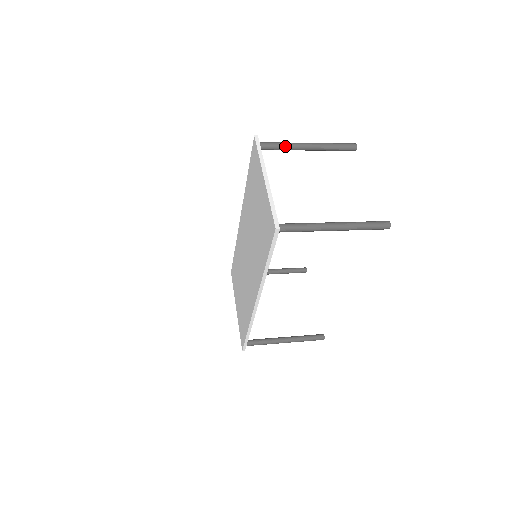
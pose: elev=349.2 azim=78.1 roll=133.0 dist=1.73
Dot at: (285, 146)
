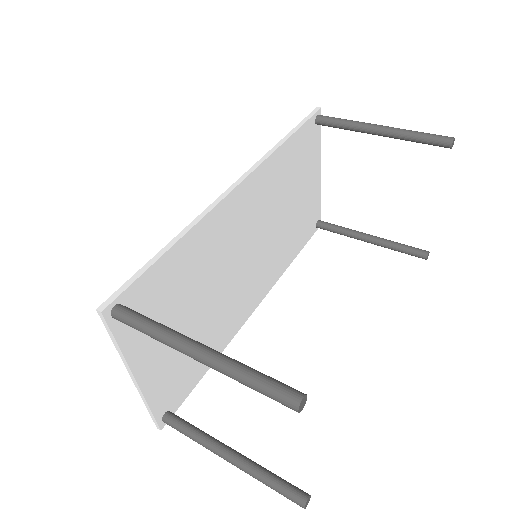
Dot at: (155, 338)
